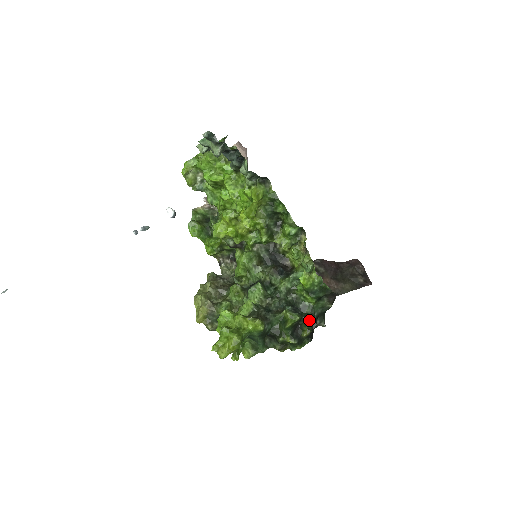
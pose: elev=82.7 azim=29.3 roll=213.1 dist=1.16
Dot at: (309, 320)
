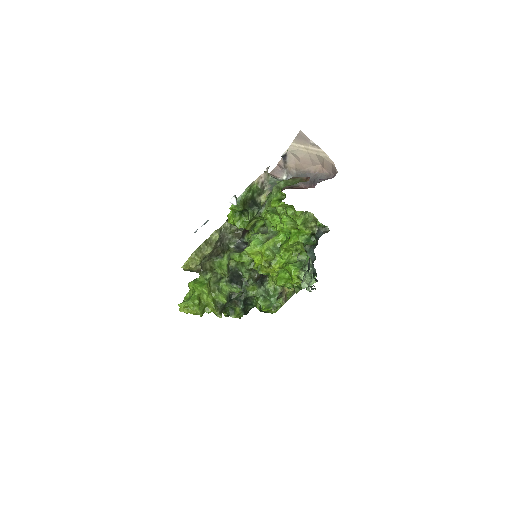
Dot at: (246, 313)
